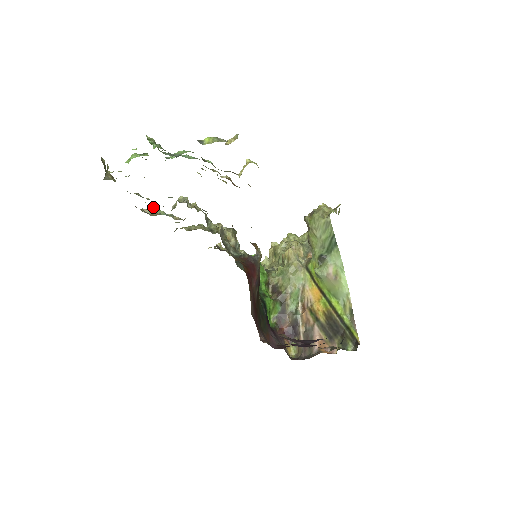
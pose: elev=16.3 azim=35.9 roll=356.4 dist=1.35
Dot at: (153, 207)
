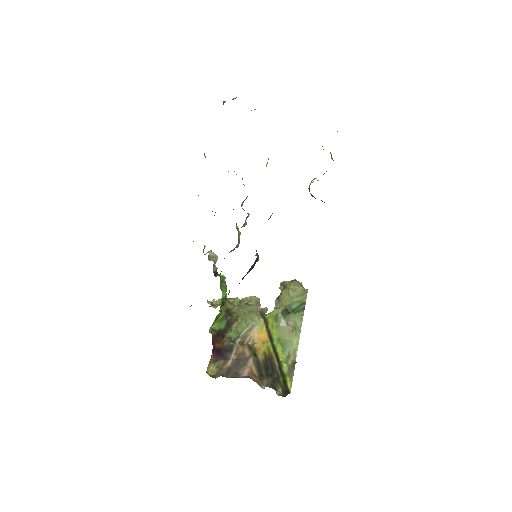
Dot at: occluded
